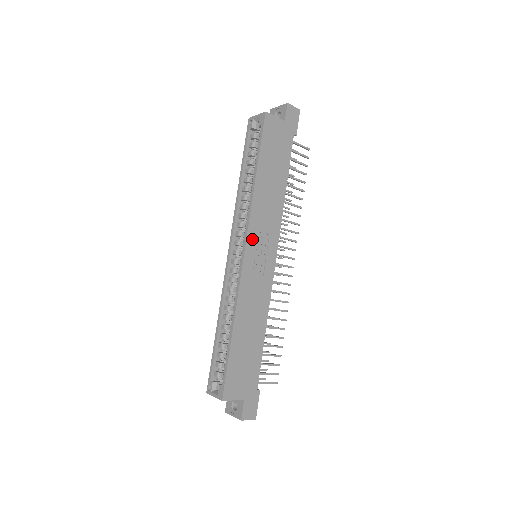
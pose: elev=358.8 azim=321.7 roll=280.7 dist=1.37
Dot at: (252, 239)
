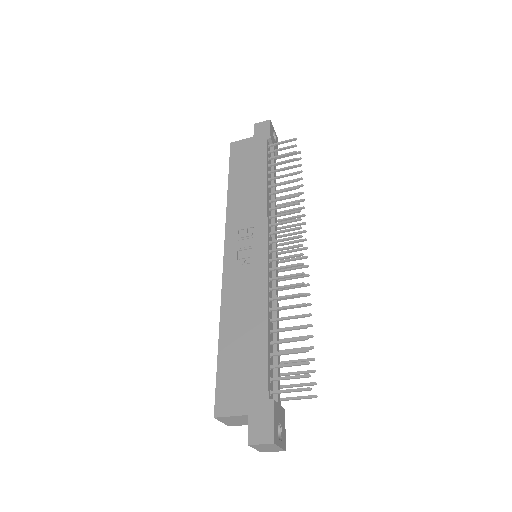
Dot at: (232, 239)
